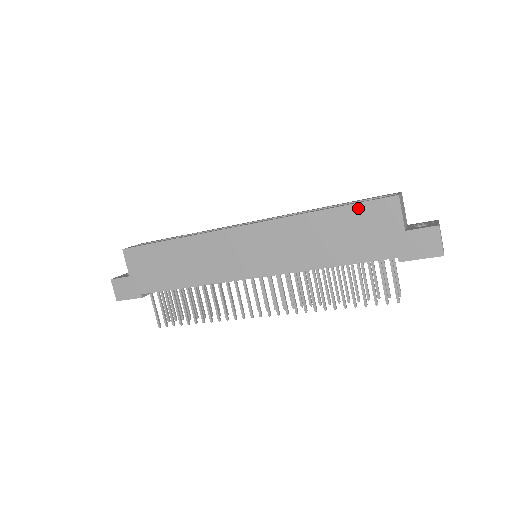
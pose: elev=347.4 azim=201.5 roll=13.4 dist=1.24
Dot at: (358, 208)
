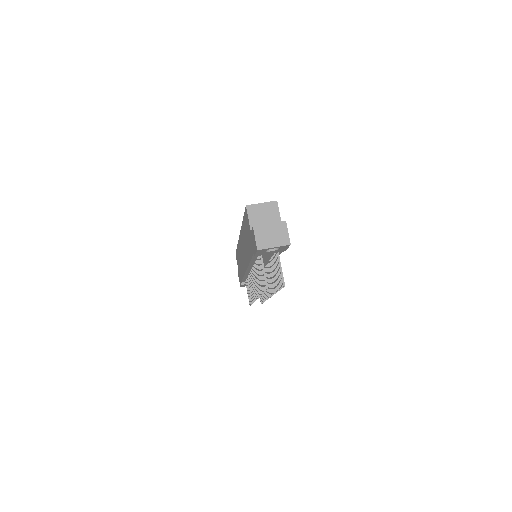
Dot at: occluded
